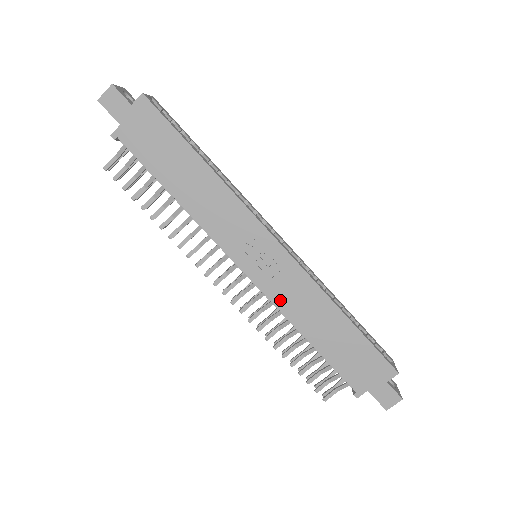
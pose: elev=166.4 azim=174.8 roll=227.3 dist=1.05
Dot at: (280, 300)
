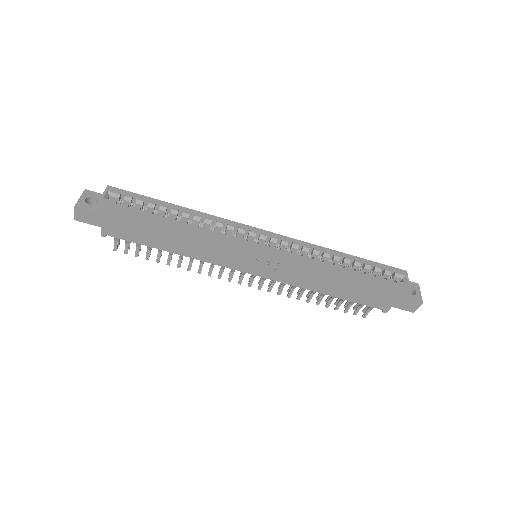
Dot at: (290, 280)
